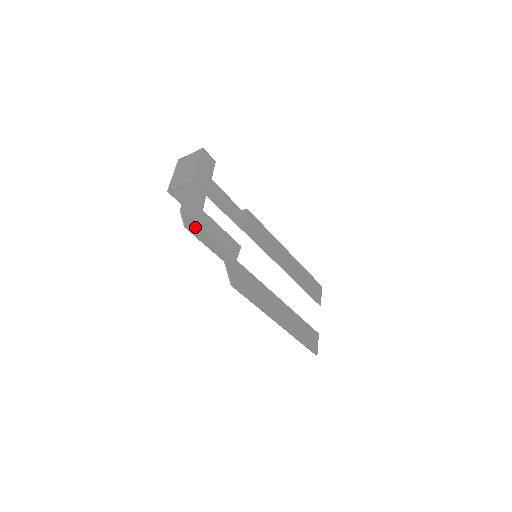
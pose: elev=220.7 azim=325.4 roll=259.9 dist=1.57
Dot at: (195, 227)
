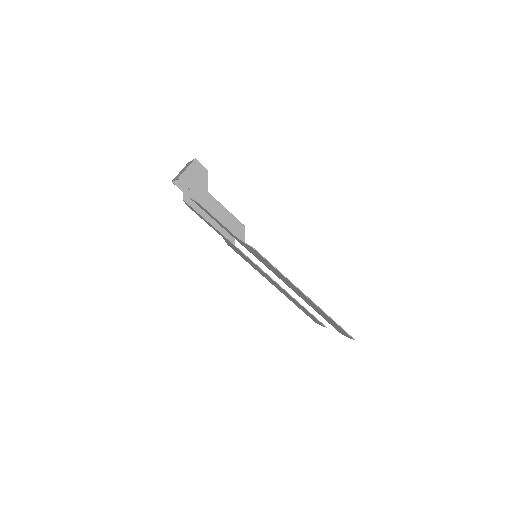
Dot at: (206, 211)
